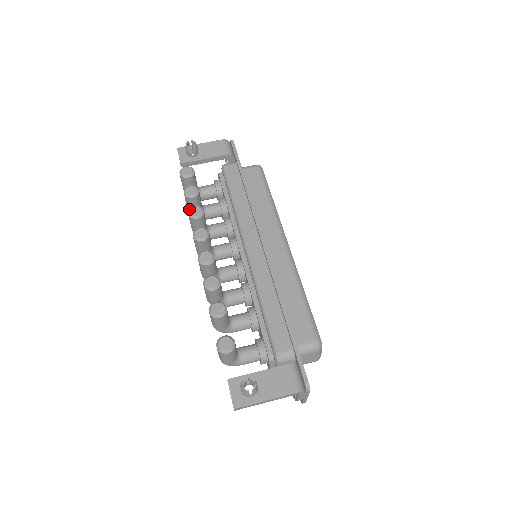
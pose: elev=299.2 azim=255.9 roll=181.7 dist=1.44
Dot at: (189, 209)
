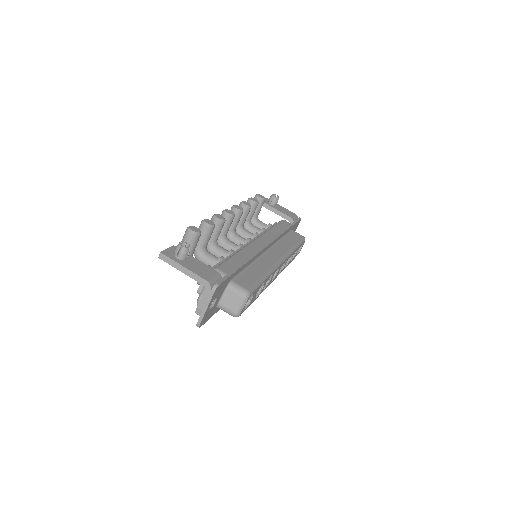
Dot at: (244, 201)
